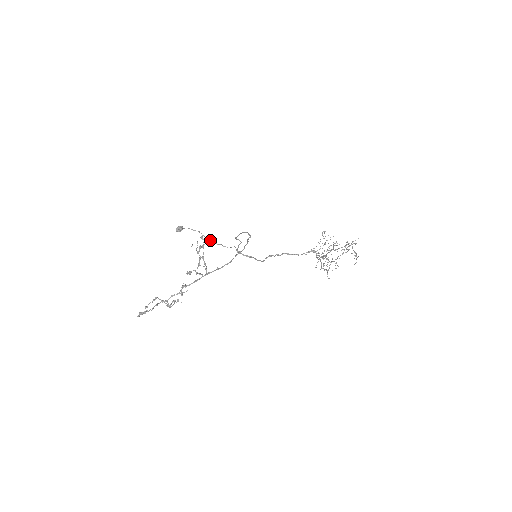
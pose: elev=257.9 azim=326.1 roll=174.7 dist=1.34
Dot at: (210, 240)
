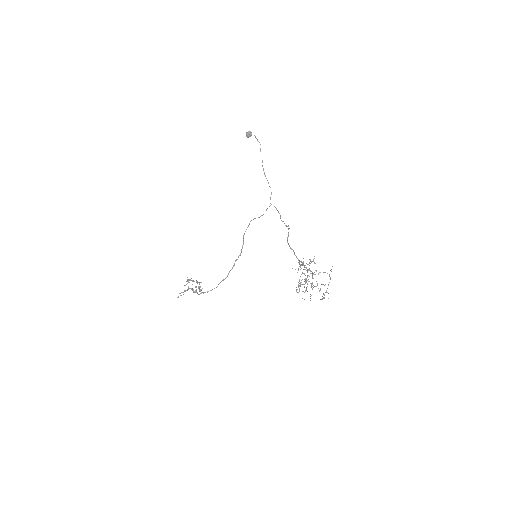
Dot at: occluded
